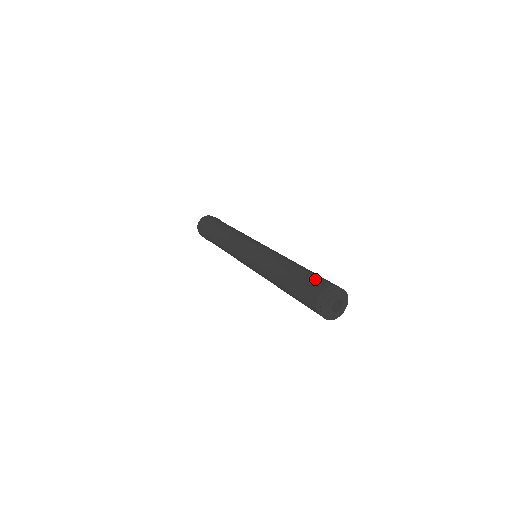
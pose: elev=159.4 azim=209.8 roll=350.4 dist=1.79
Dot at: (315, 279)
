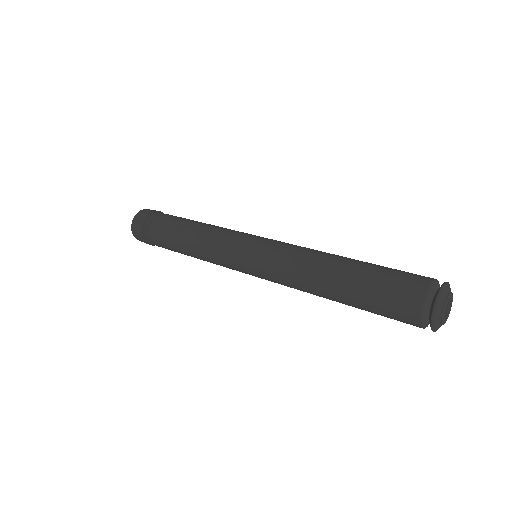
Dot at: (395, 284)
